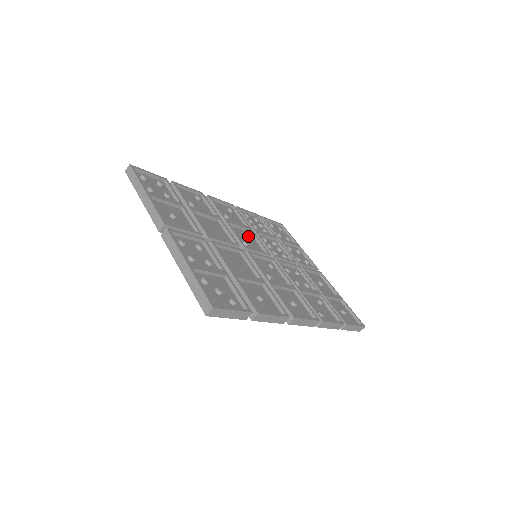
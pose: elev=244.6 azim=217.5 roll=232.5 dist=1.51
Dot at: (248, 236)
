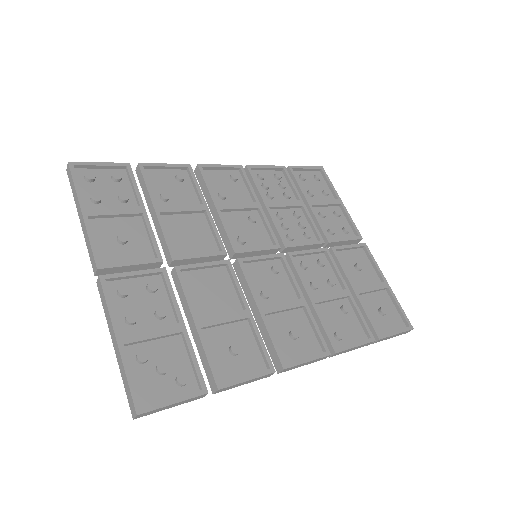
Dot at: (251, 221)
